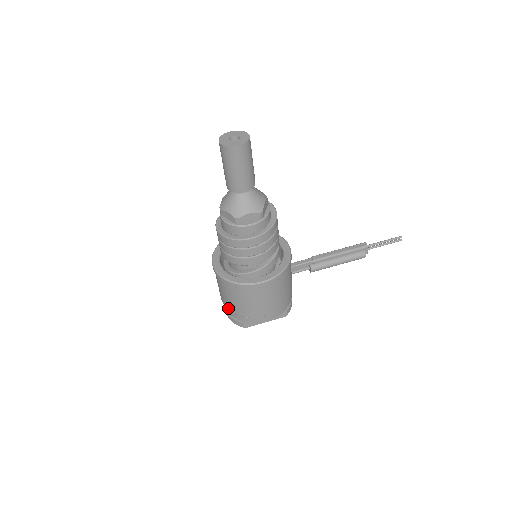
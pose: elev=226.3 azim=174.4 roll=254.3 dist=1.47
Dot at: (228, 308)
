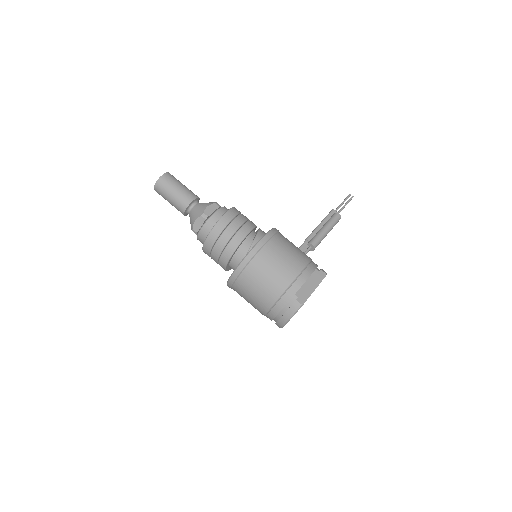
Dot at: (273, 301)
